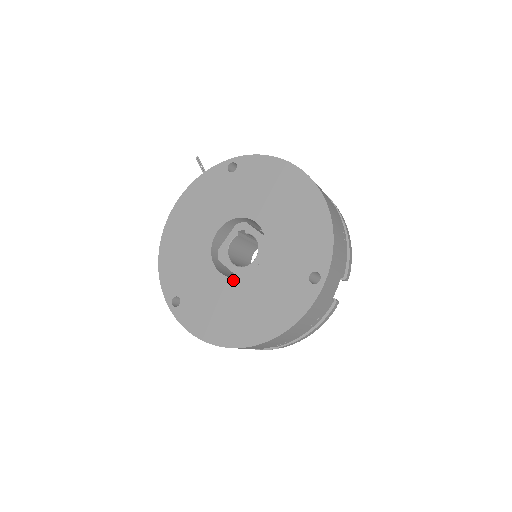
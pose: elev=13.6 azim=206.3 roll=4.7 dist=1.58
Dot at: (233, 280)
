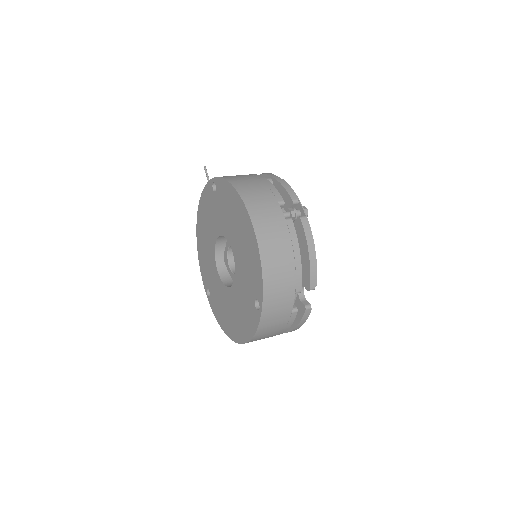
Dot at: (226, 288)
